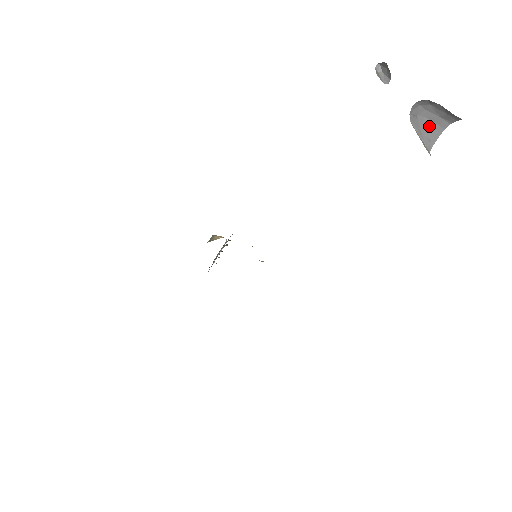
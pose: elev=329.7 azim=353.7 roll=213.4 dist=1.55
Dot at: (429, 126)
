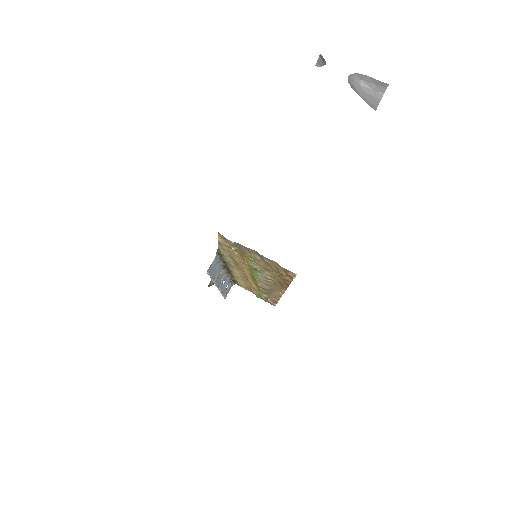
Dot at: (368, 97)
